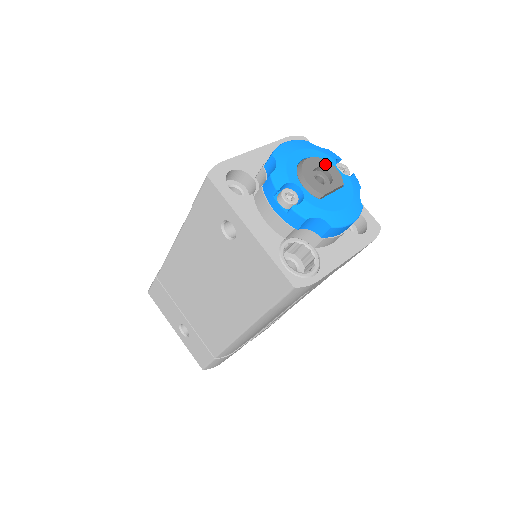
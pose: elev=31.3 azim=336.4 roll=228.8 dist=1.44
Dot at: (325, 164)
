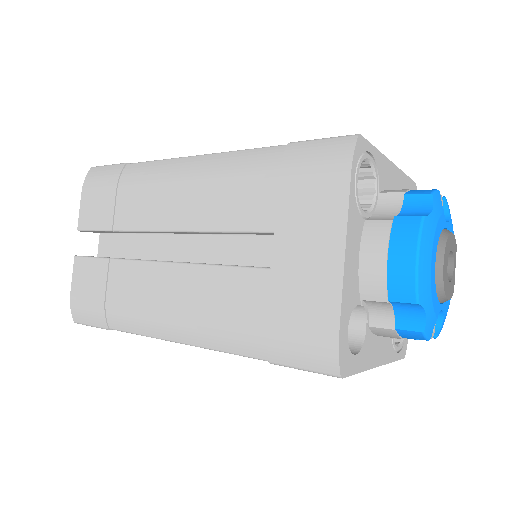
Dot at: (449, 244)
